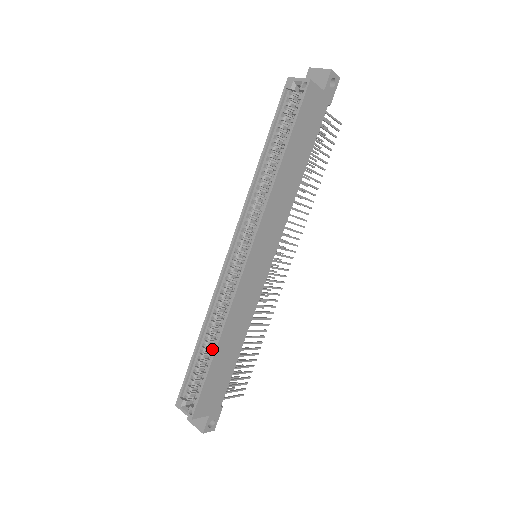
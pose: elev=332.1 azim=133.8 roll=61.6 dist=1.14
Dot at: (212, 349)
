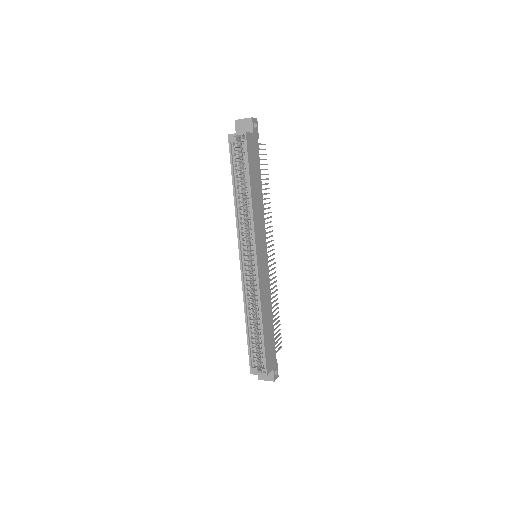
Dot at: (259, 327)
